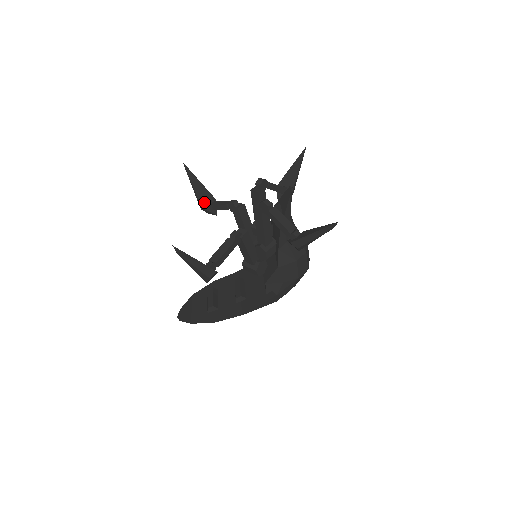
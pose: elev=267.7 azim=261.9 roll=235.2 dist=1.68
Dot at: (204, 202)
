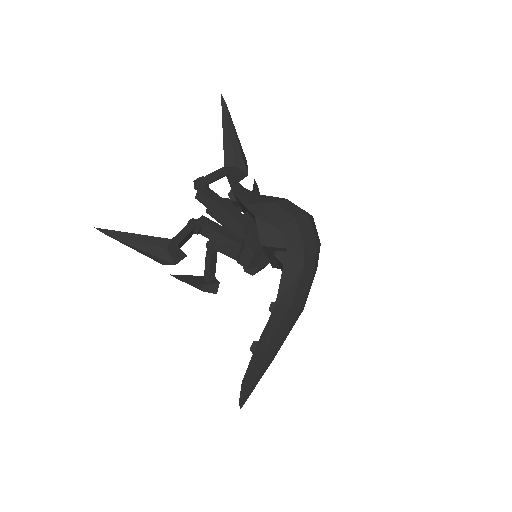
Dot at: (201, 282)
